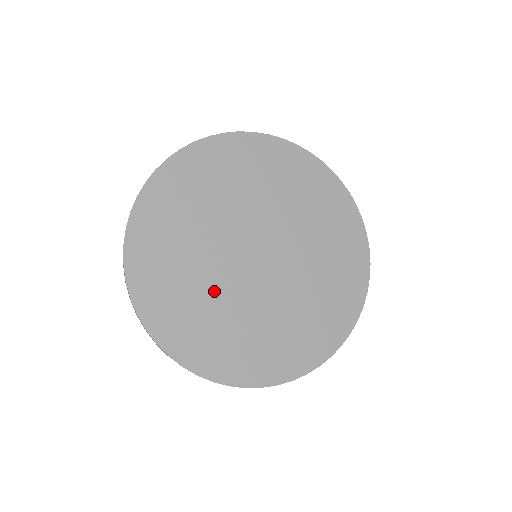
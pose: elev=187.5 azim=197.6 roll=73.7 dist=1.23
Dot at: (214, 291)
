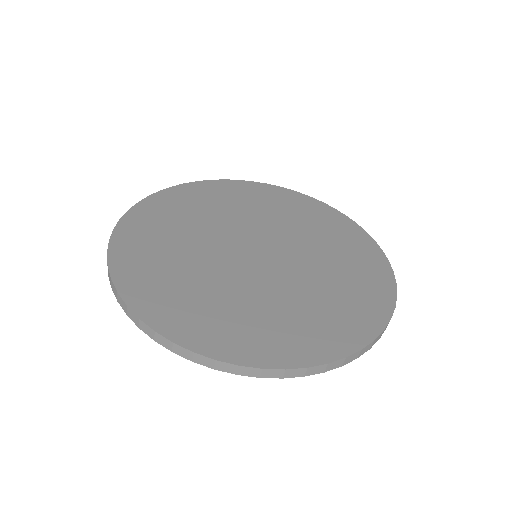
Dot at: (265, 296)
